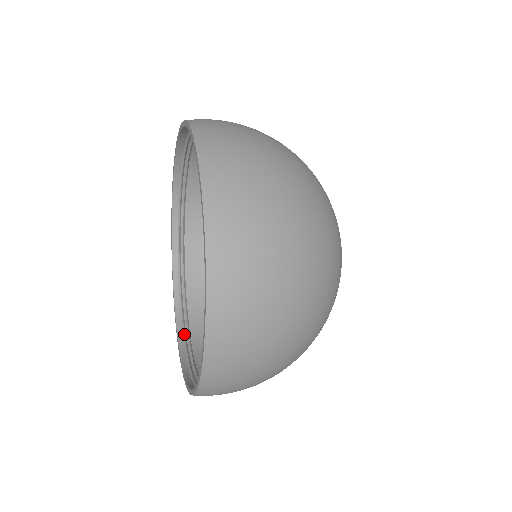
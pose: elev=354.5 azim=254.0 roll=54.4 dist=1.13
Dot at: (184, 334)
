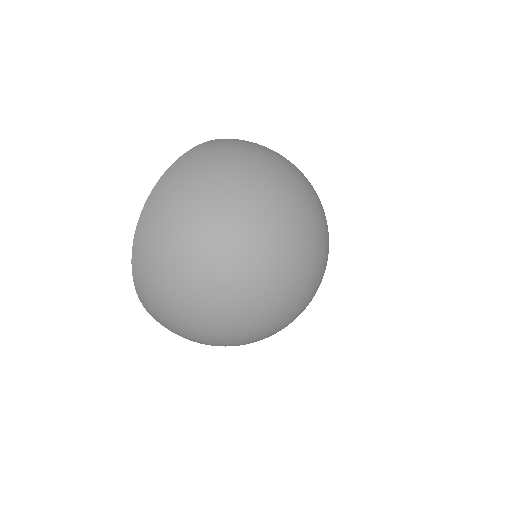
Dot at: occluded
